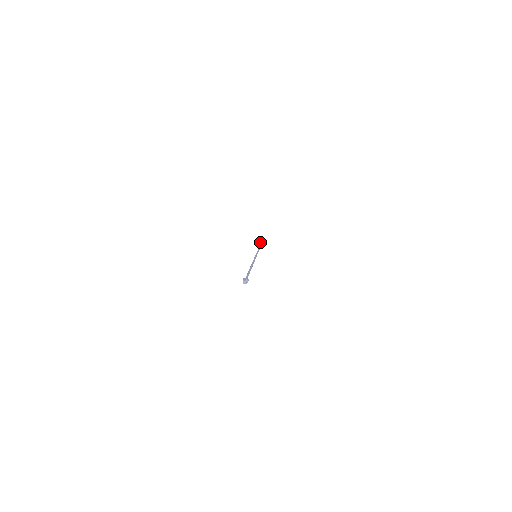
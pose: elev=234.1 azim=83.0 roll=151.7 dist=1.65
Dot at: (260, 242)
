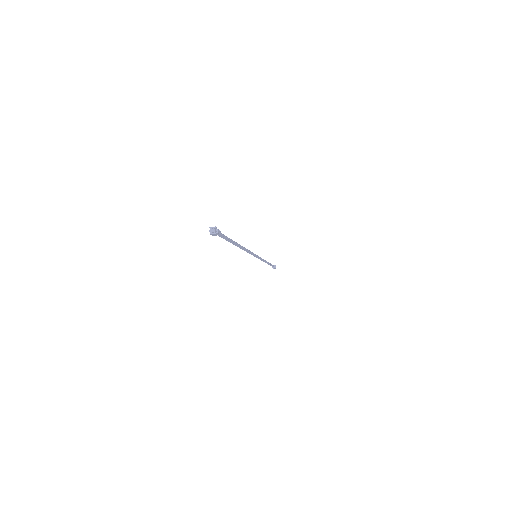
Dot at: occluded
